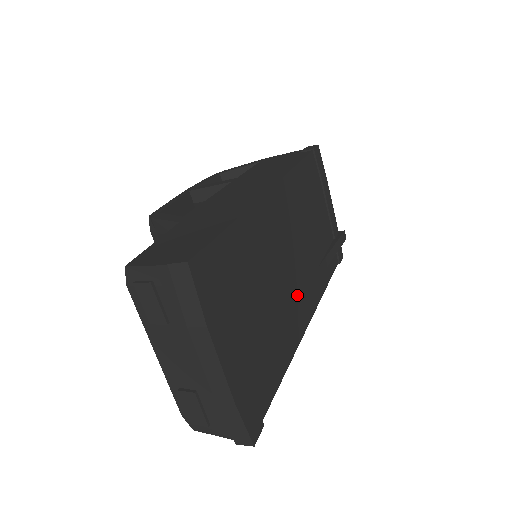
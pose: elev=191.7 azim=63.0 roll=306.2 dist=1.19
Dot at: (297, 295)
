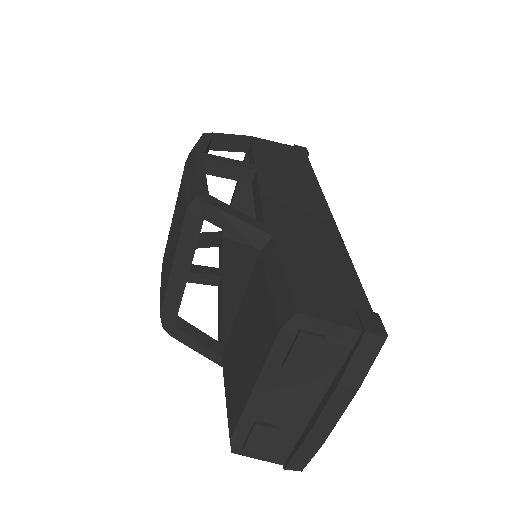
Dot at: occluded
